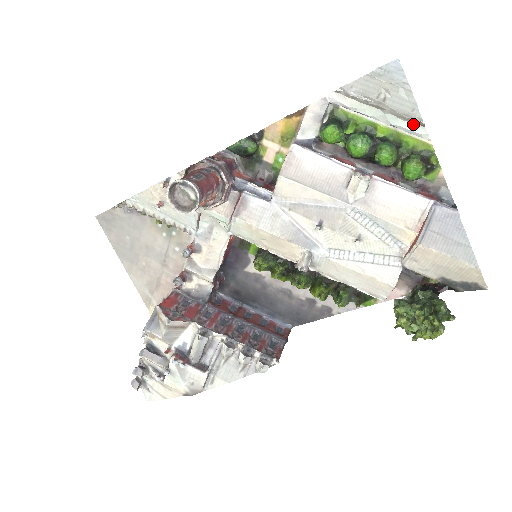
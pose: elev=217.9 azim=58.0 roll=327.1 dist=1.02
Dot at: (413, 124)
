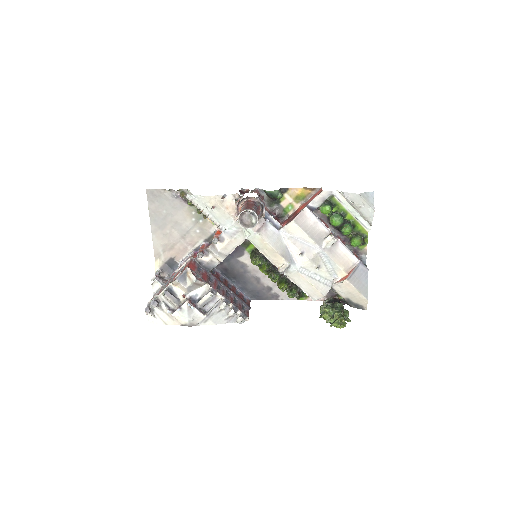
Dot at: (366, 222)
